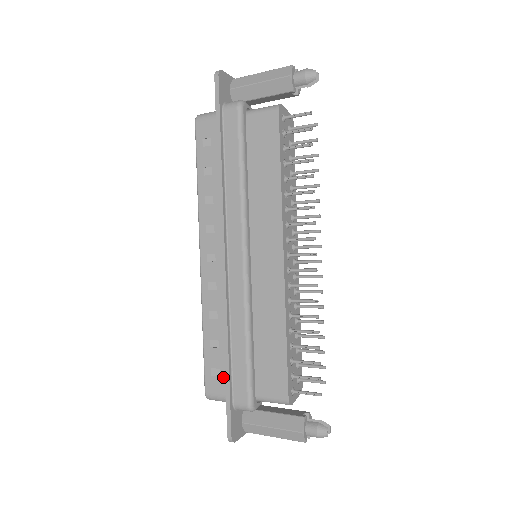
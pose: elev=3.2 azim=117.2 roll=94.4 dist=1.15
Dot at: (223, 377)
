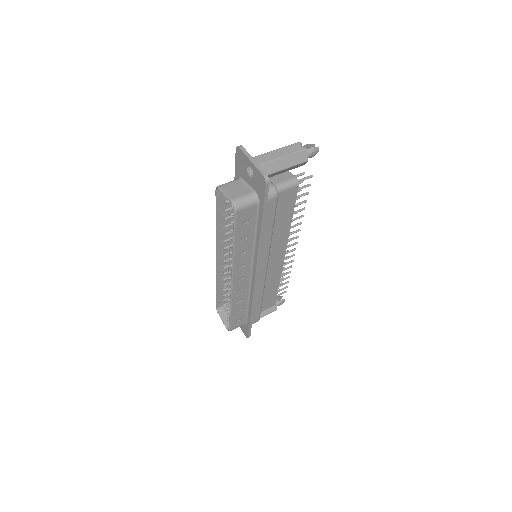
Dot at: (243, 319)
